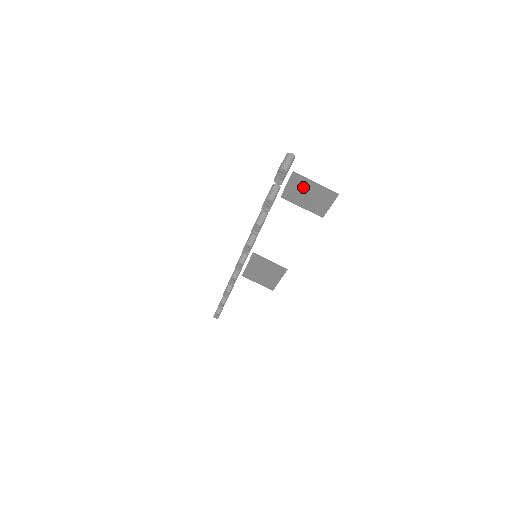
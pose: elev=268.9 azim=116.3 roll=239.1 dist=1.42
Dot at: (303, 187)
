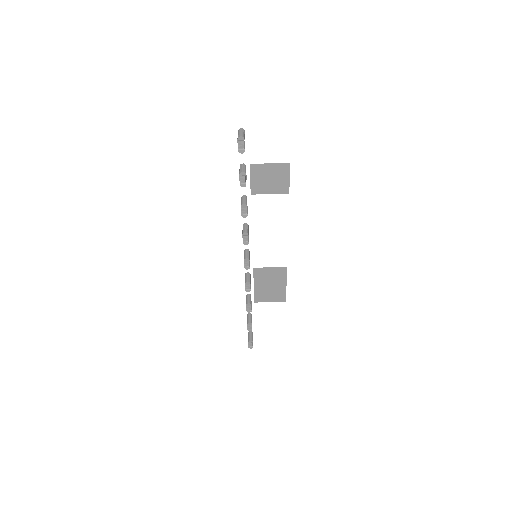
Dot at: (263, 174)
